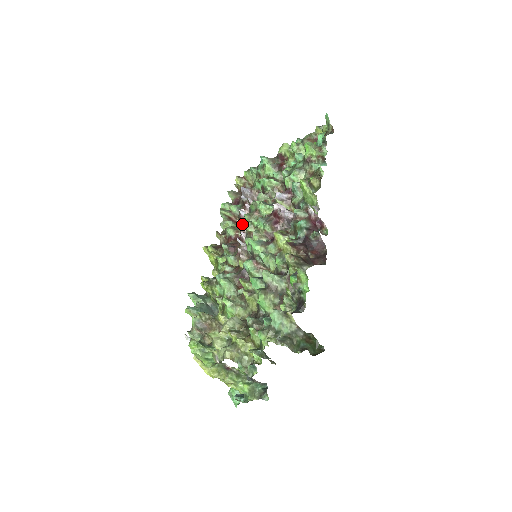
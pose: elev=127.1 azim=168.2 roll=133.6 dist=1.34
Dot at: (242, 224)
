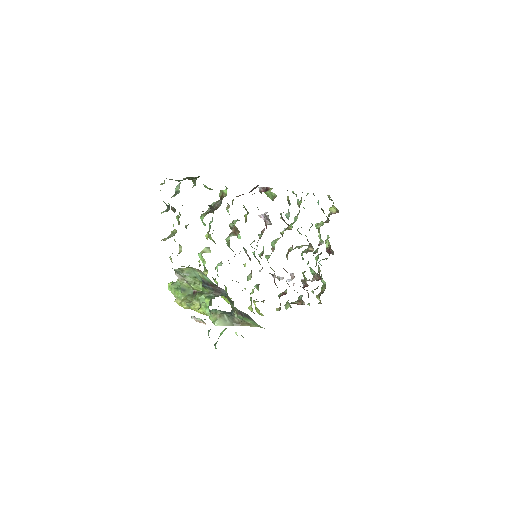
Dot at: (278, 277)
